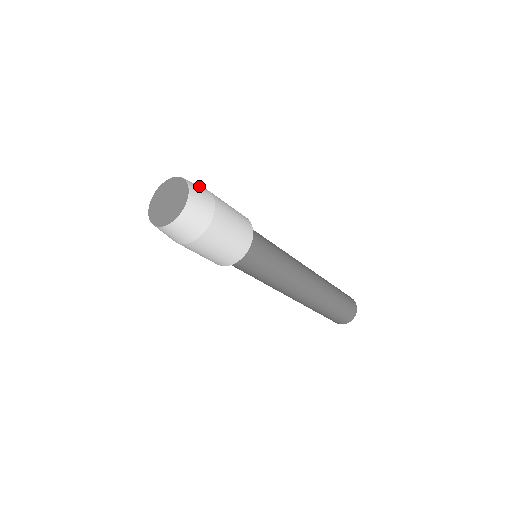
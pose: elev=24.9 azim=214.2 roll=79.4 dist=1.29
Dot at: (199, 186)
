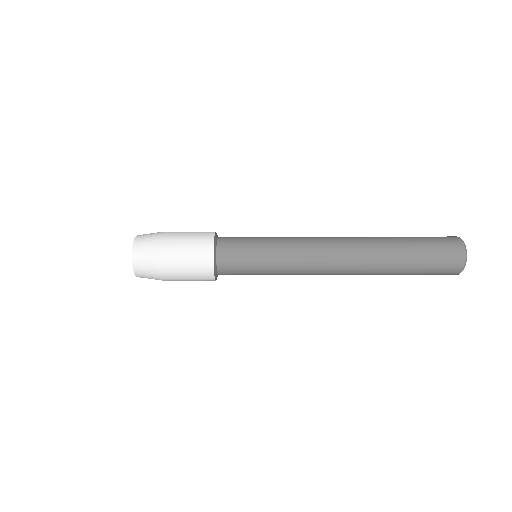
Dot at: (152, 233)
